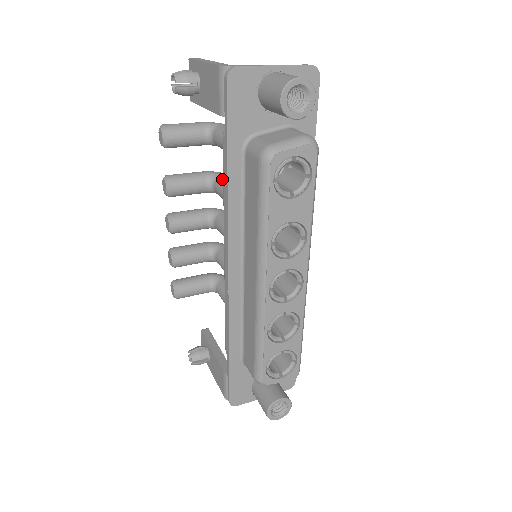
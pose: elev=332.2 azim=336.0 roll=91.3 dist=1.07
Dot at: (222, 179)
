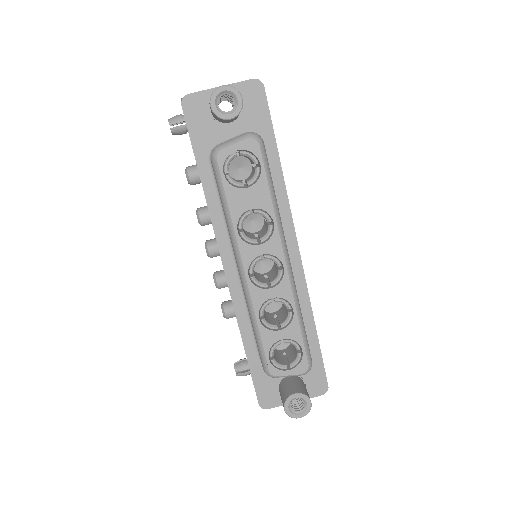
Dot at: occluded
